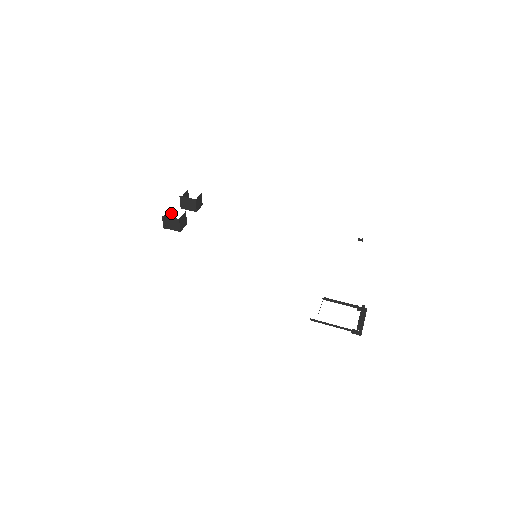
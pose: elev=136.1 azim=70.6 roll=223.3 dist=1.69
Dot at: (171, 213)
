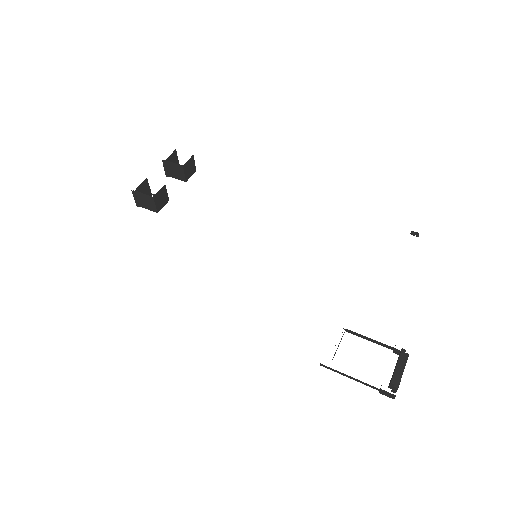
Dot at: (147, 185)
